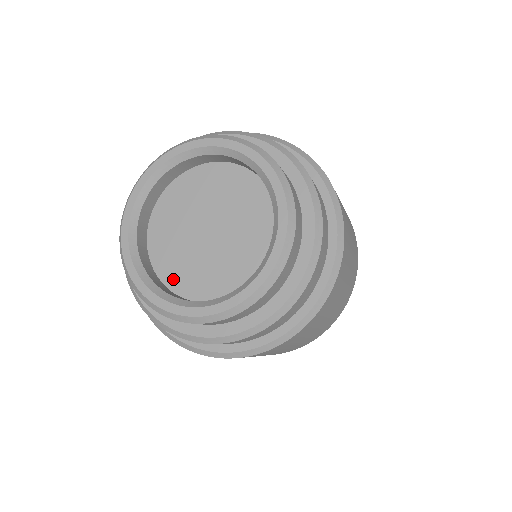
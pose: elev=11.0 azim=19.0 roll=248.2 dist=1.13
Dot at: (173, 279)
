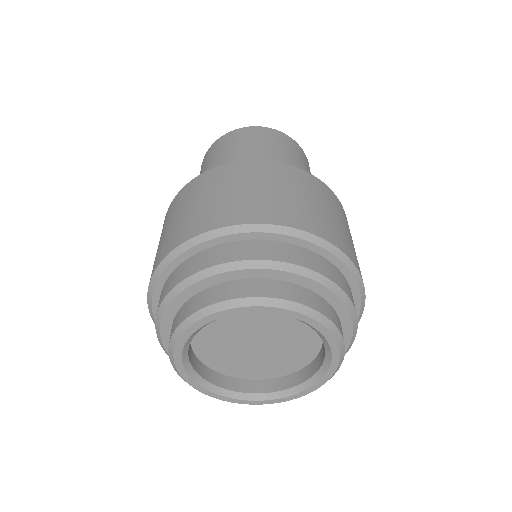
Dot at: (215, 364)
